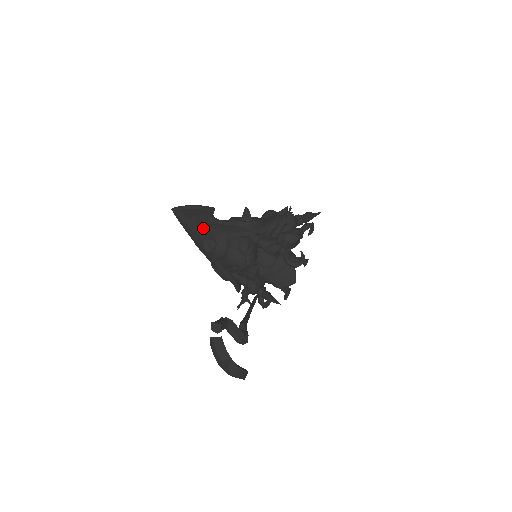
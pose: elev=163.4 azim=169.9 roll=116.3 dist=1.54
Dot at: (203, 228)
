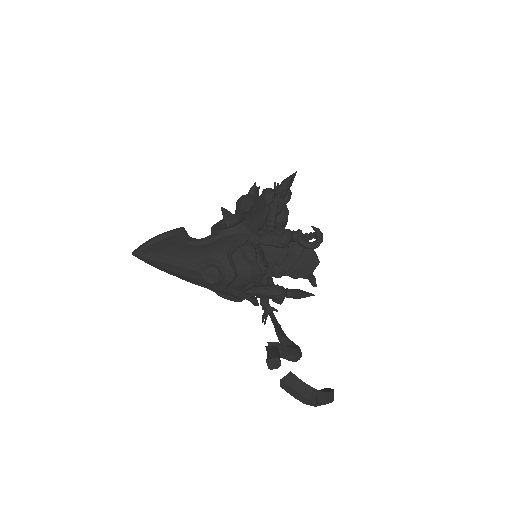
Dot at: (191, 259)
